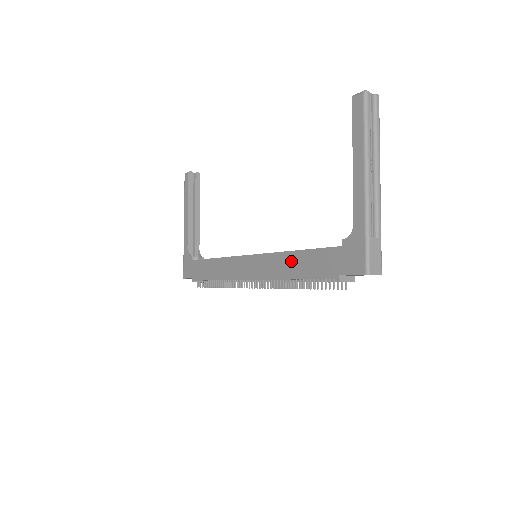
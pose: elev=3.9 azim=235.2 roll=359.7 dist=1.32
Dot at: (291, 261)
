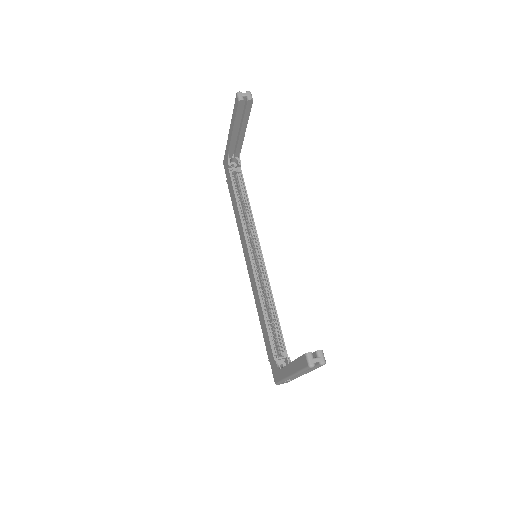
Dot at: (260, 311)
